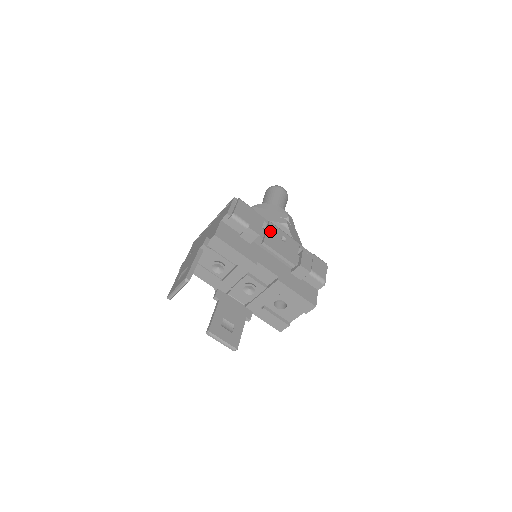
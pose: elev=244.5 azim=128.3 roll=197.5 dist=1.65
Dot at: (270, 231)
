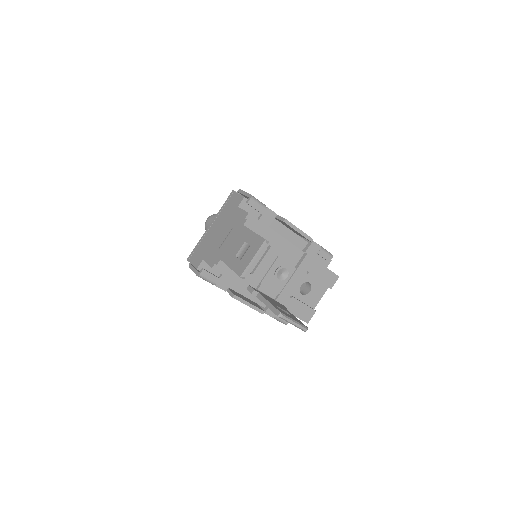
Dot at: occluded
